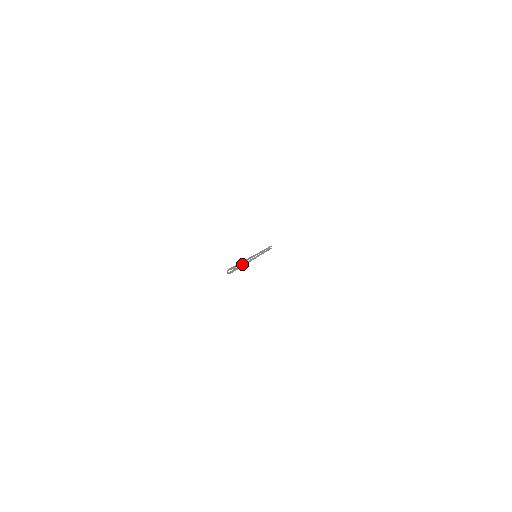
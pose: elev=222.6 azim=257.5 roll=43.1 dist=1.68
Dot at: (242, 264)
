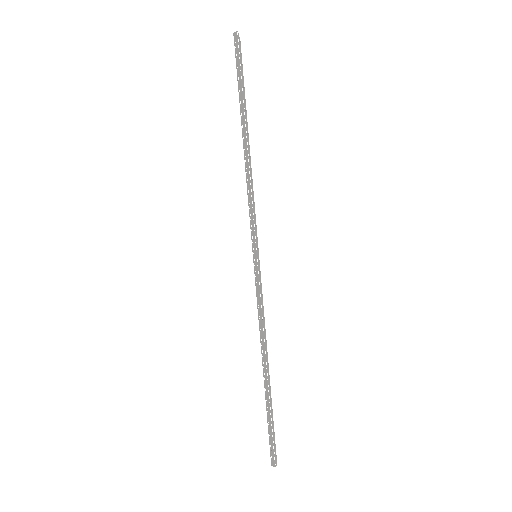
Dot at: (263, 370)
